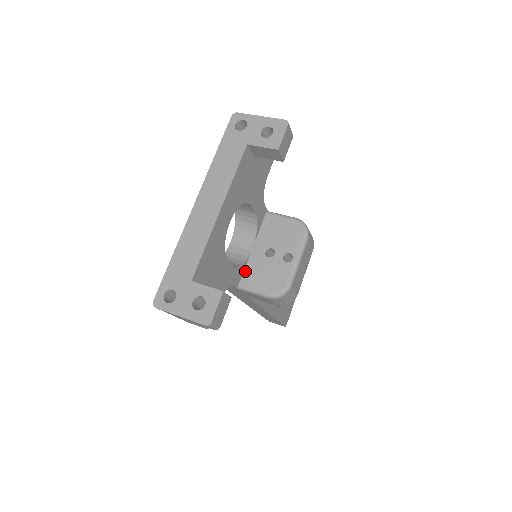
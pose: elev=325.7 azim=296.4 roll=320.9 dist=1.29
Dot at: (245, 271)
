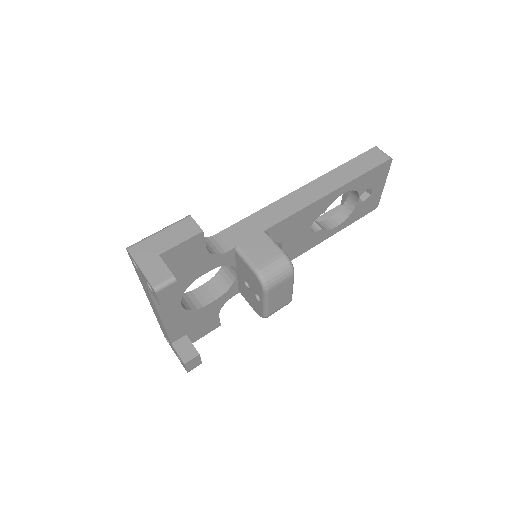
Dot at: (238, 285)
